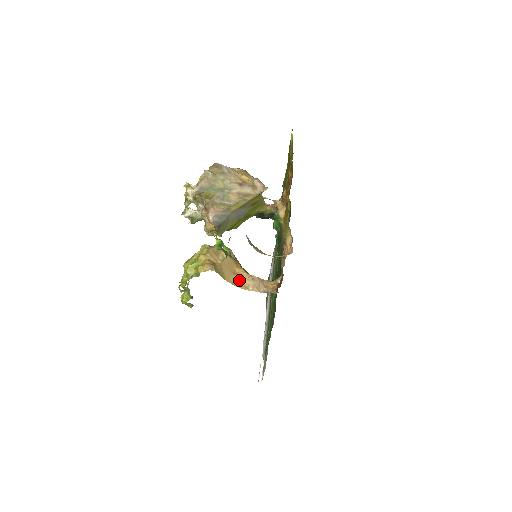
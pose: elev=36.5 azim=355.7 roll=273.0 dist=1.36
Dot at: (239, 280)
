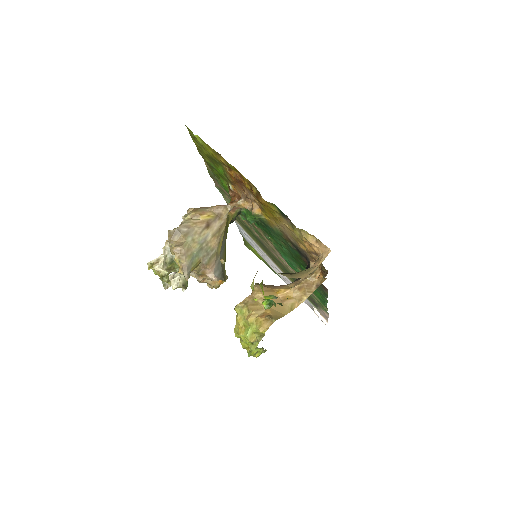
Dot at: (290, 302)
